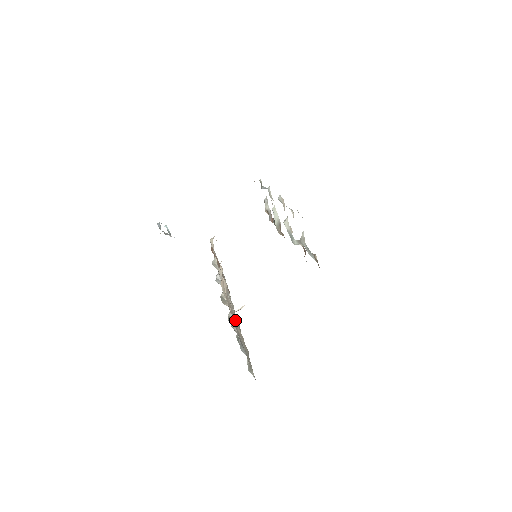
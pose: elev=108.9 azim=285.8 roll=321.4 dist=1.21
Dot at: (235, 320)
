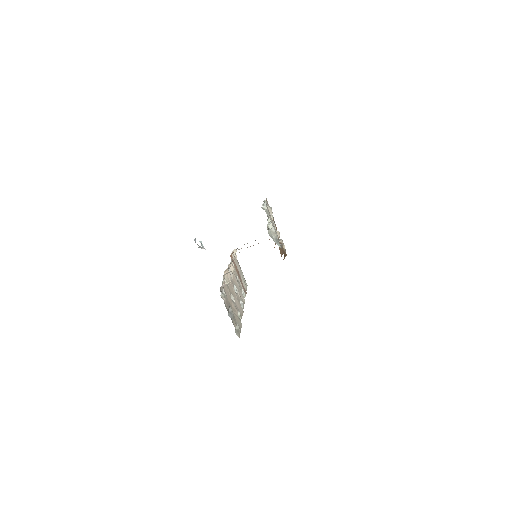
Dot at: (230, 298)
